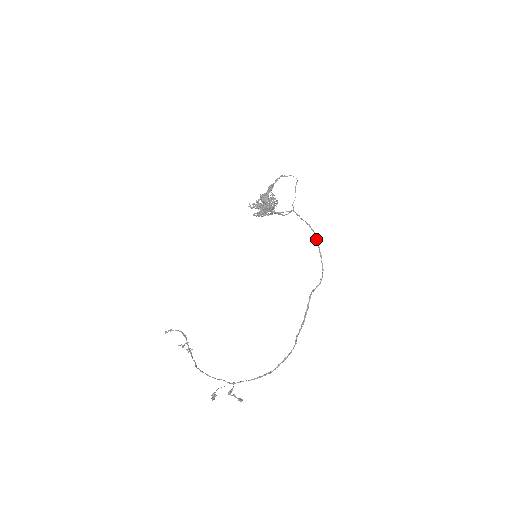
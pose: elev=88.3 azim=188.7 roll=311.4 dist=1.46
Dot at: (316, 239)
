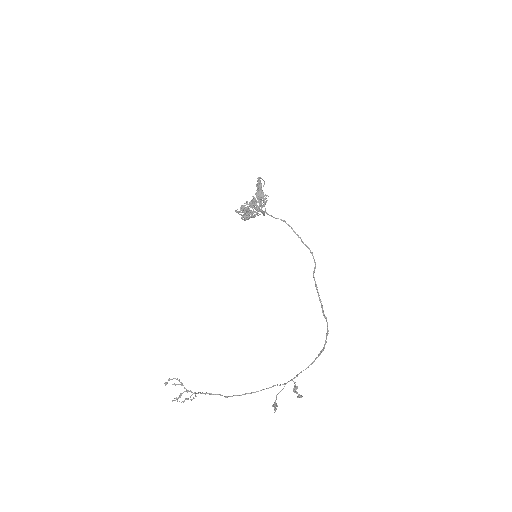
Dot at: (293, 231)
